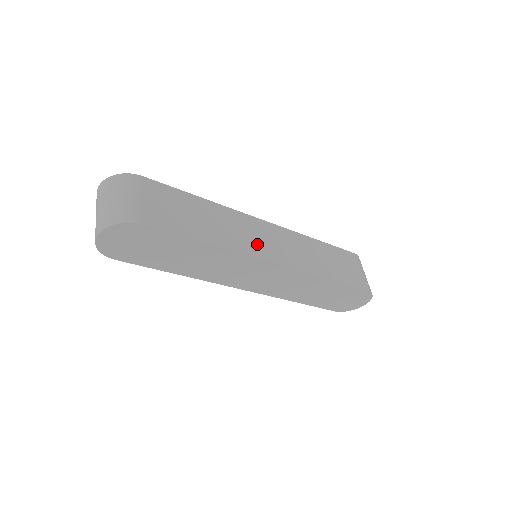
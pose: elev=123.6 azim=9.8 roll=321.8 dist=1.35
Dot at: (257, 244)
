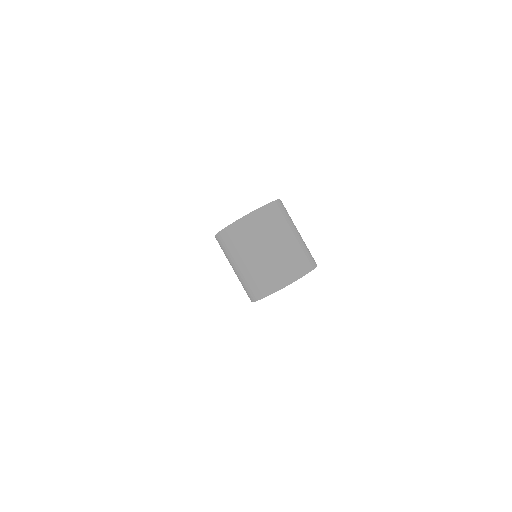
Dot at: occluded
